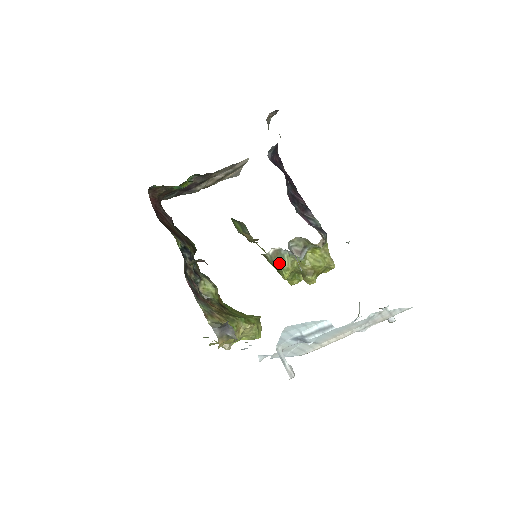
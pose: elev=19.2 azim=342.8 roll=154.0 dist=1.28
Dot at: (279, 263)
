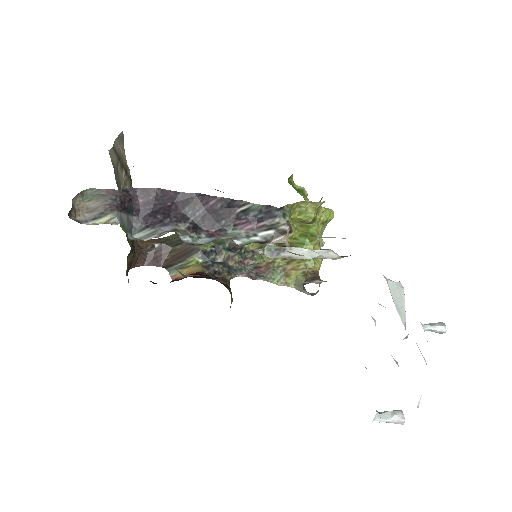
Dot at: occluded
